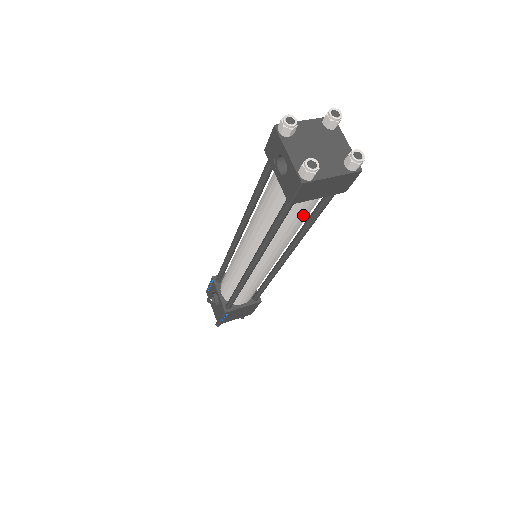
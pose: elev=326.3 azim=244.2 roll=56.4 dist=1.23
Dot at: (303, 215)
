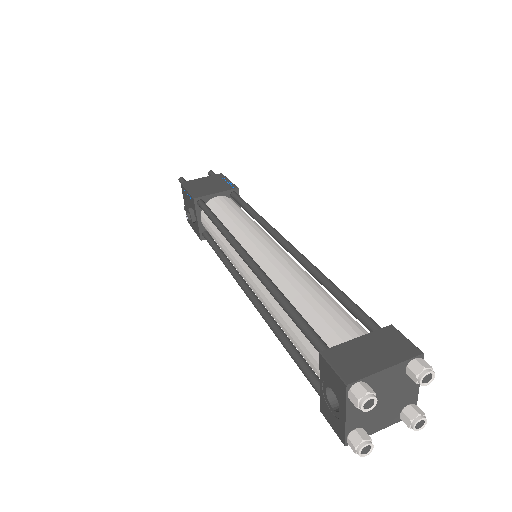
Dot at: occluded
